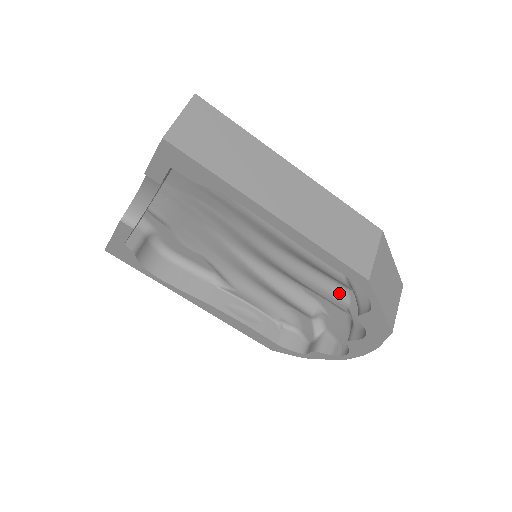
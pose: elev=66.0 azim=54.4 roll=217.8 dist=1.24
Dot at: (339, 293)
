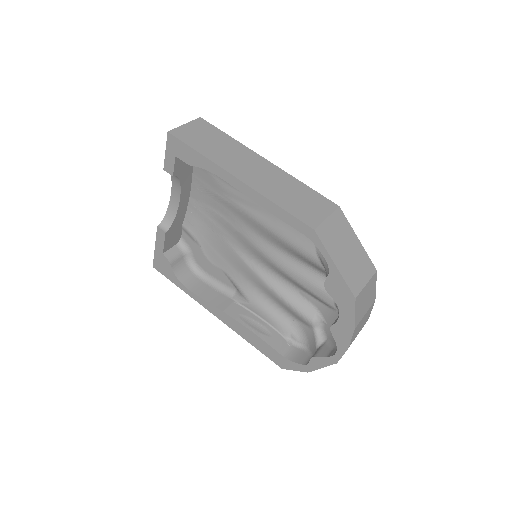
Dot at: occluded
